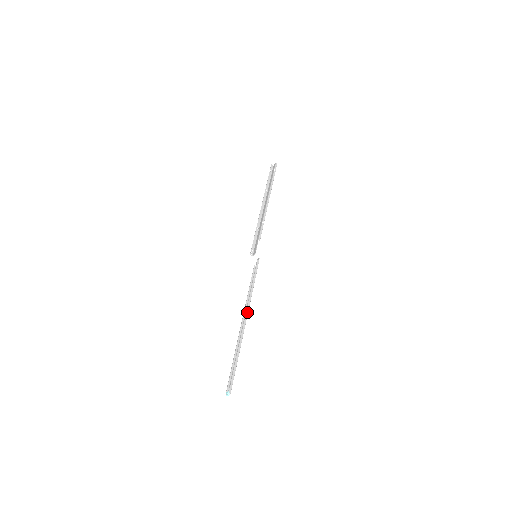
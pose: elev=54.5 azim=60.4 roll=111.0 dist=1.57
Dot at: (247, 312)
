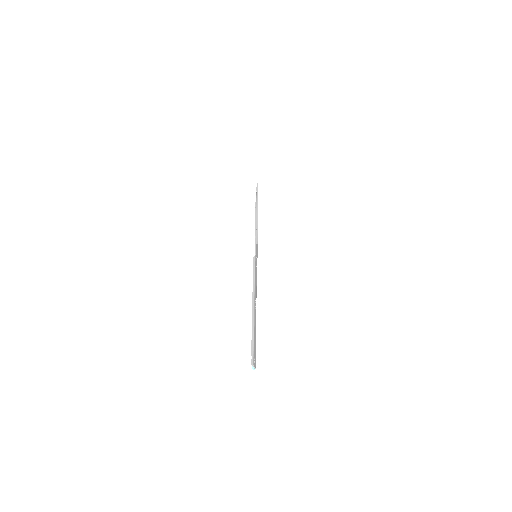
Dot at: (253, 299)
